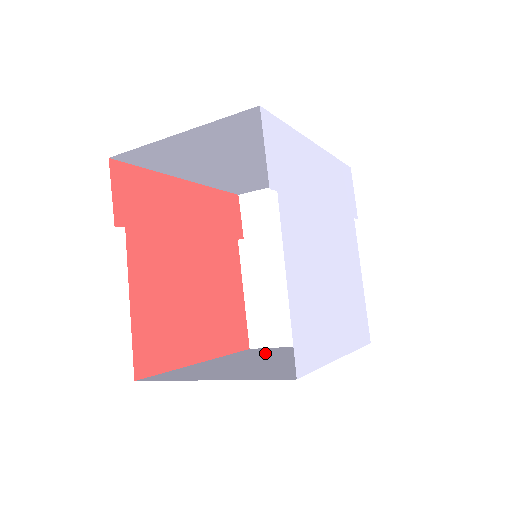
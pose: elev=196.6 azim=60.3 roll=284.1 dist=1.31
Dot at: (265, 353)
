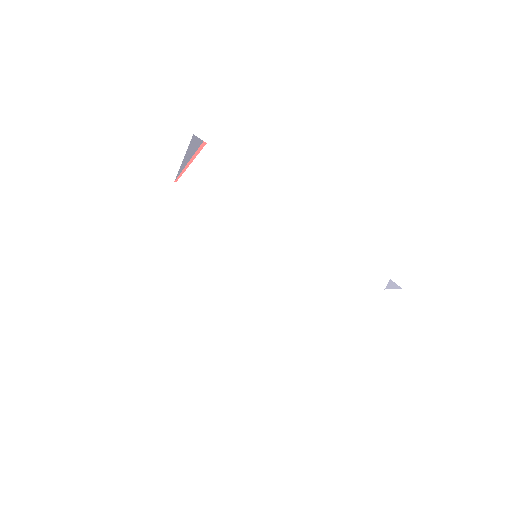
Dot at: occluded
